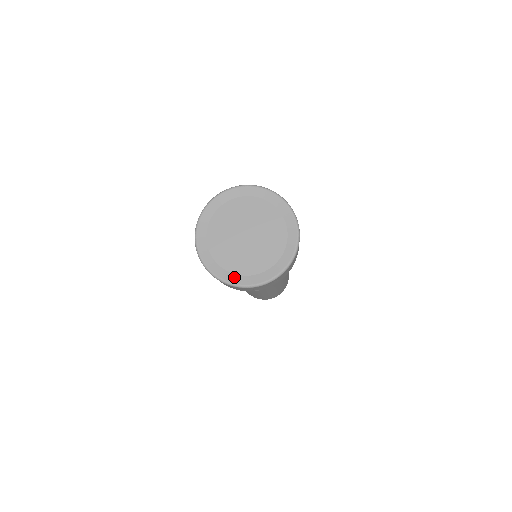
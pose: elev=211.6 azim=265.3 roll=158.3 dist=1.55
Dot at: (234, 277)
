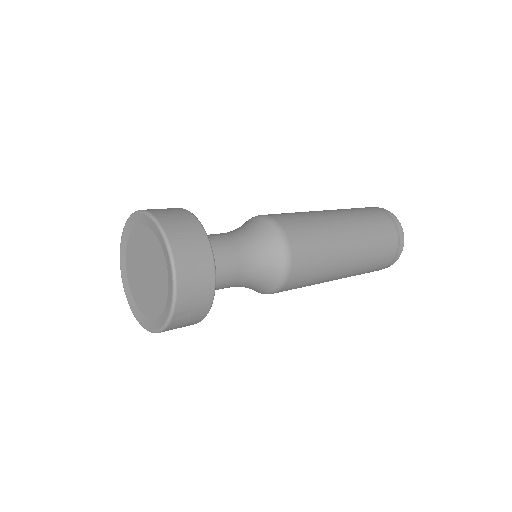
Dot at: (150, 323)
